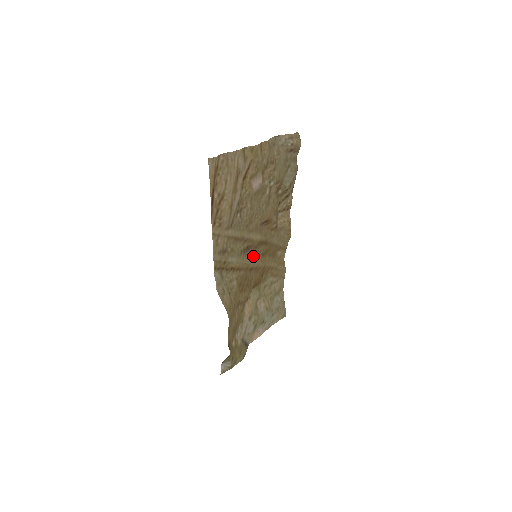
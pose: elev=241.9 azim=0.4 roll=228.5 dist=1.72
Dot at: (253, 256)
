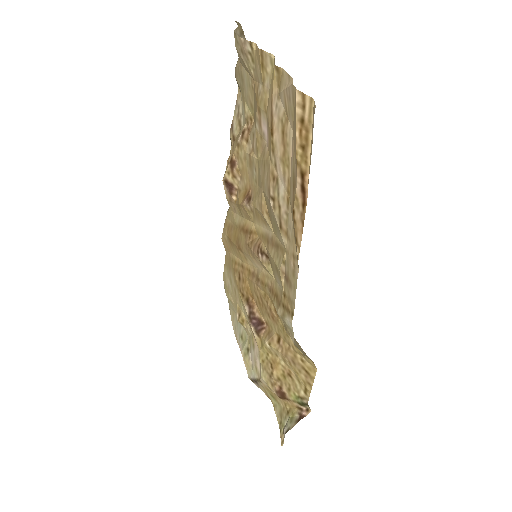
Dot at: (253, 259)
